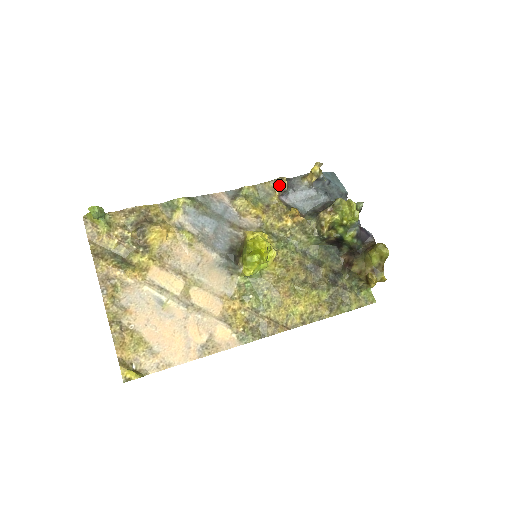
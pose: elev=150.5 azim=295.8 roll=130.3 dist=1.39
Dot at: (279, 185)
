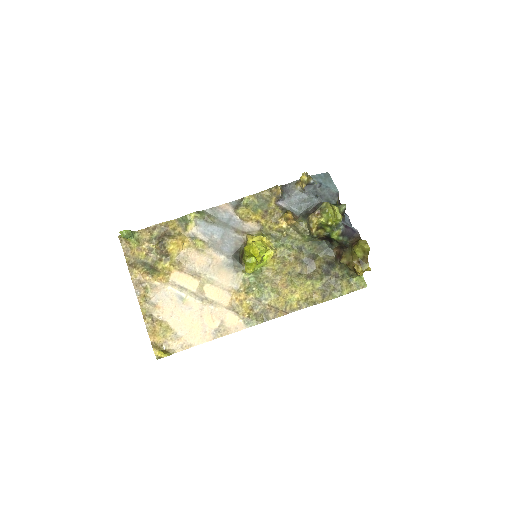
Dot at: (275, 193)
